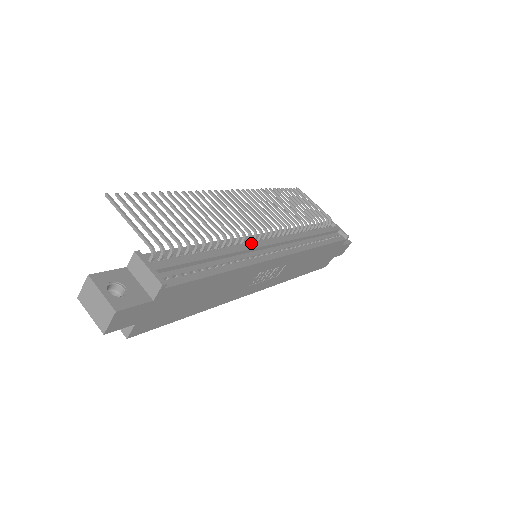
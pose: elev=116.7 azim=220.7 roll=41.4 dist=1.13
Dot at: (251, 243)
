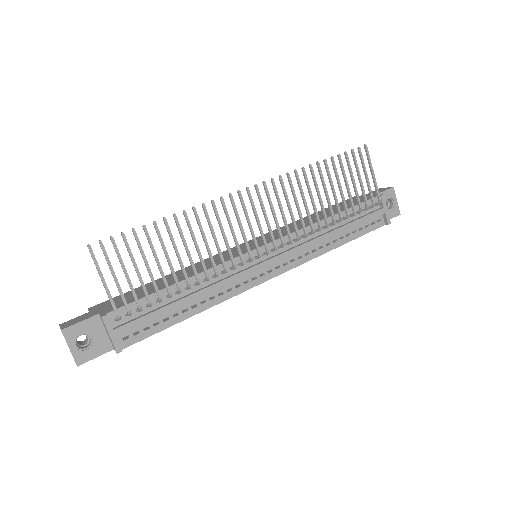
Dot at: (240, 272)
